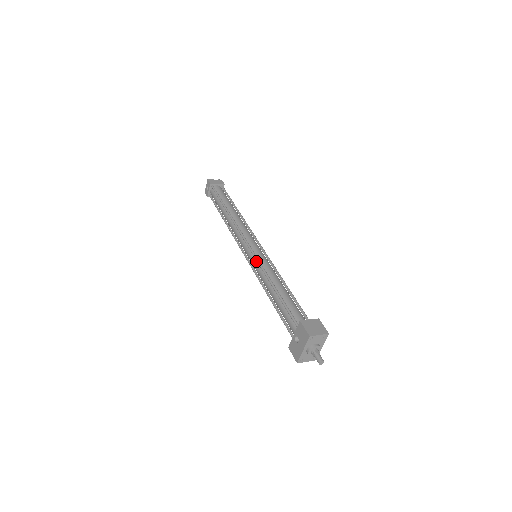
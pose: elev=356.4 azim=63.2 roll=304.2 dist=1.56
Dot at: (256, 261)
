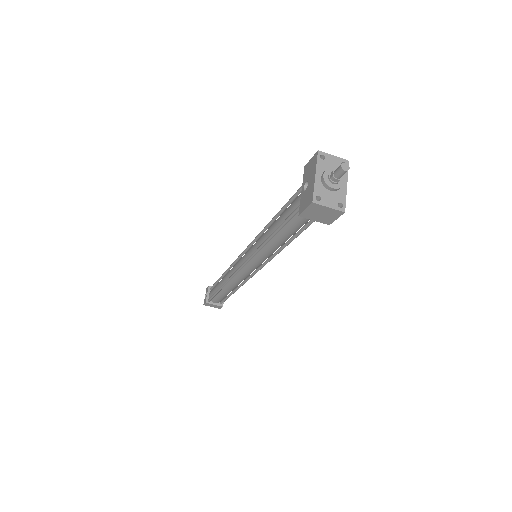
Dot at: occluded
